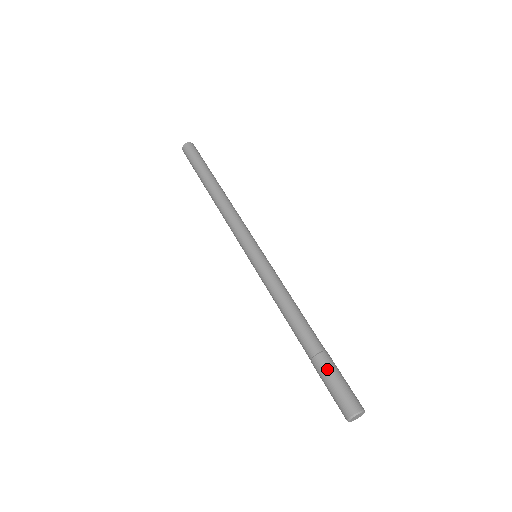
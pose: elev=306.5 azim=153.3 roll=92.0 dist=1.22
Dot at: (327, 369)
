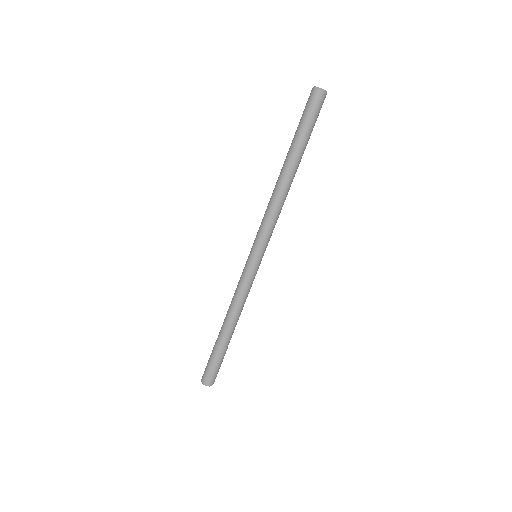
Dot at: (211, 354)
